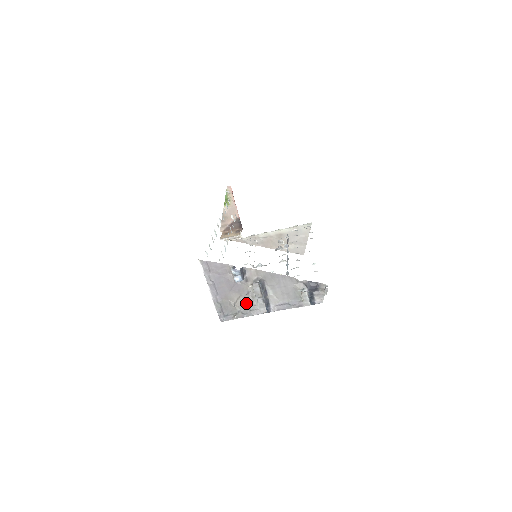
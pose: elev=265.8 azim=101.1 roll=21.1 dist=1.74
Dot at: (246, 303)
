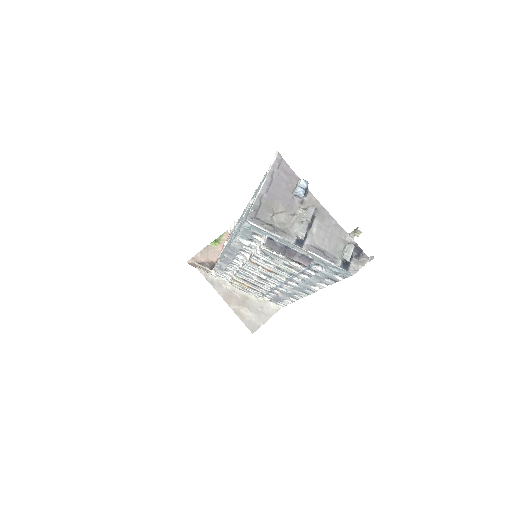
Dot at: (284, 222)
